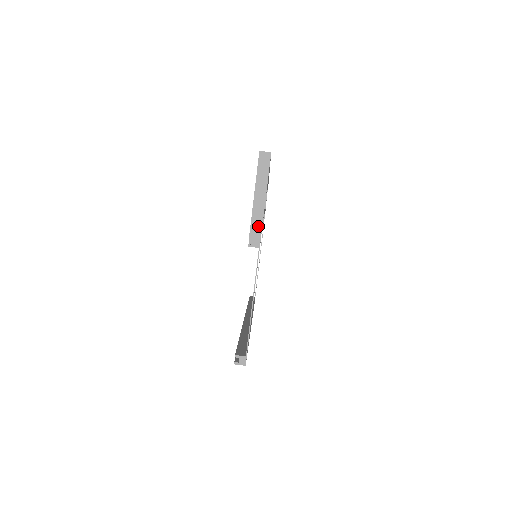
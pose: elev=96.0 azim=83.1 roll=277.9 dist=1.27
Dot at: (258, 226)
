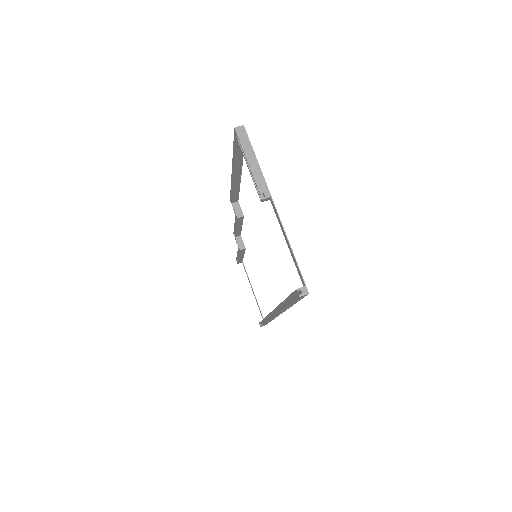
Dot at: (262, 181)
